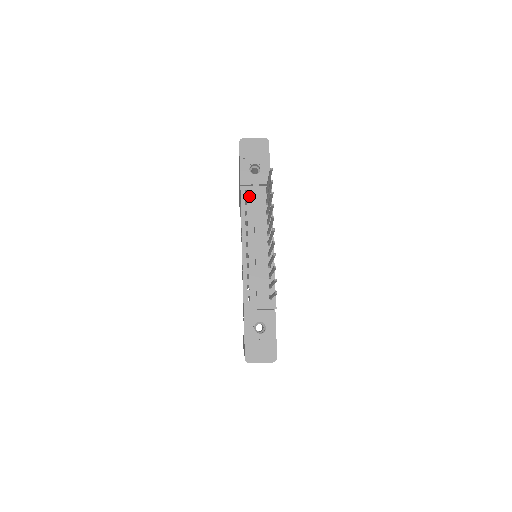
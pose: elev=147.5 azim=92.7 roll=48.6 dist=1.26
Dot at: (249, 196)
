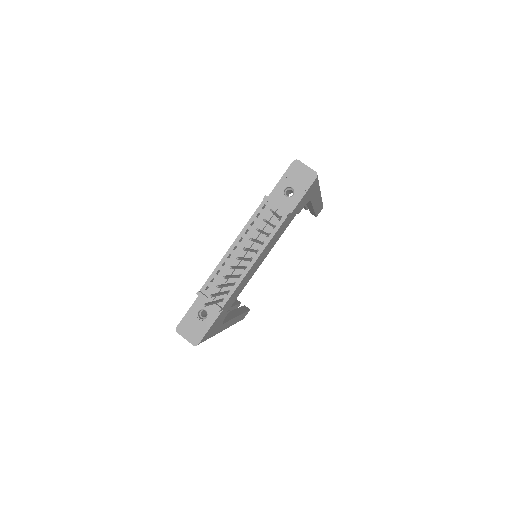
Dot at: (264, 212)
